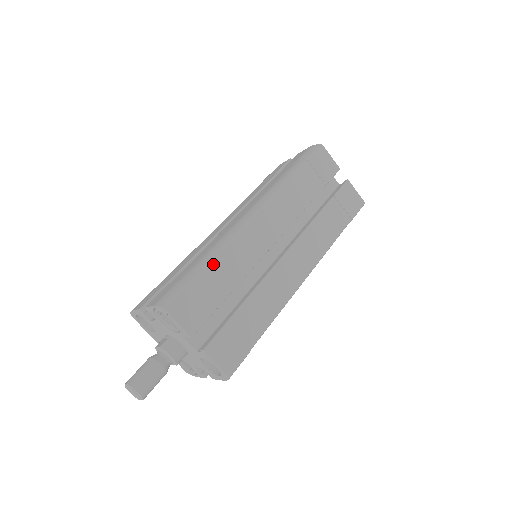
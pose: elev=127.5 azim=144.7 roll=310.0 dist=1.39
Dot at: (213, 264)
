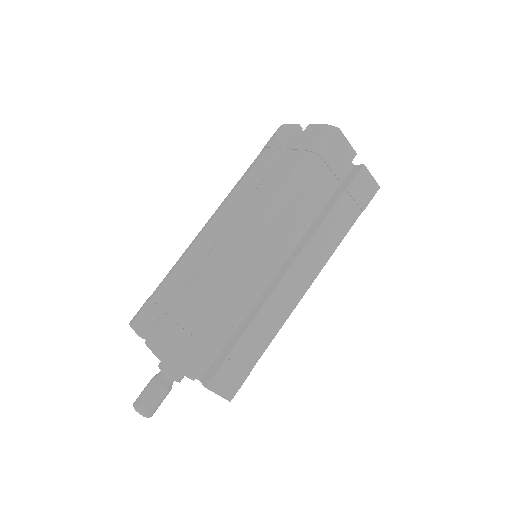
Dot at: (212, 307)
